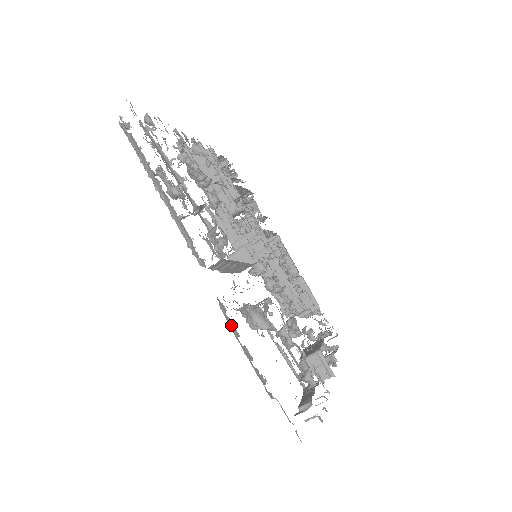
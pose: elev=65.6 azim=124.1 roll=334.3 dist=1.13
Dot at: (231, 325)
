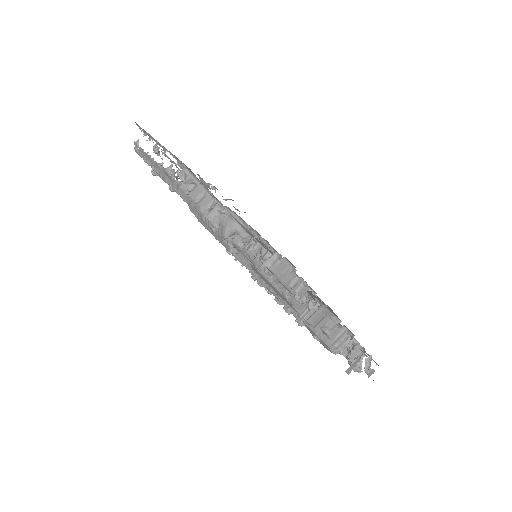
Dot at: (197, 215)
